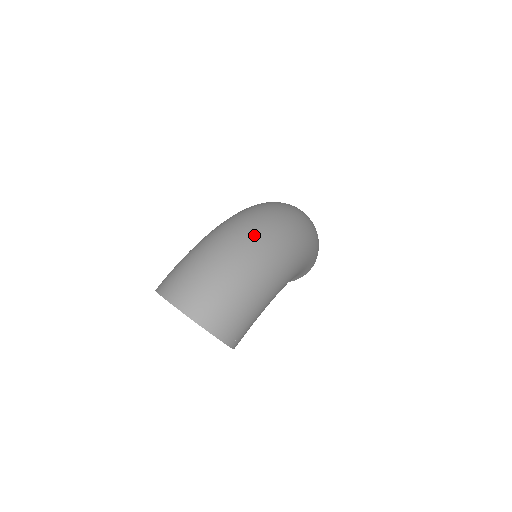
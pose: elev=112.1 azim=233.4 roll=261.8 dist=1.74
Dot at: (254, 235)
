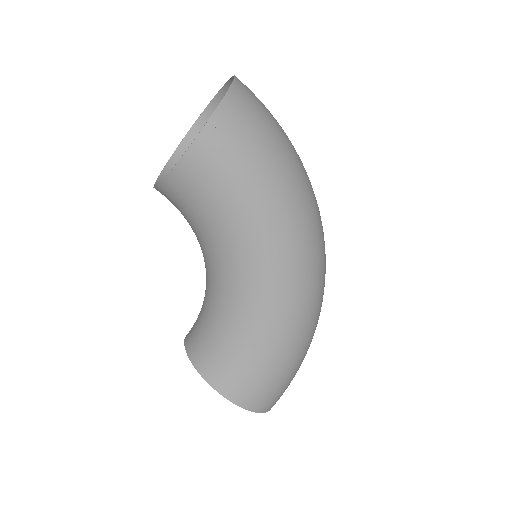
Dot at: occluded
